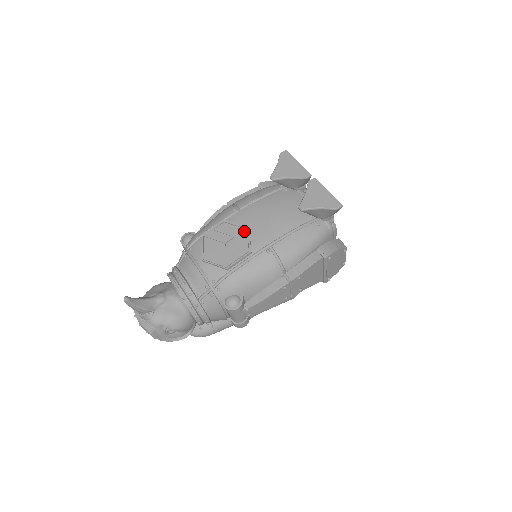
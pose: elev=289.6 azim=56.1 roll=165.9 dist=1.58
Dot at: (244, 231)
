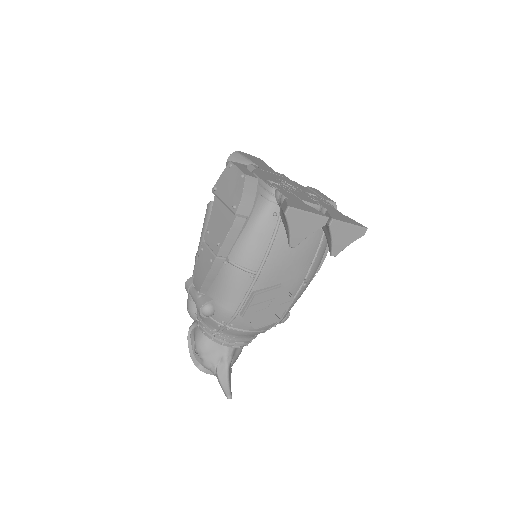
Dot at: (280, 290)
